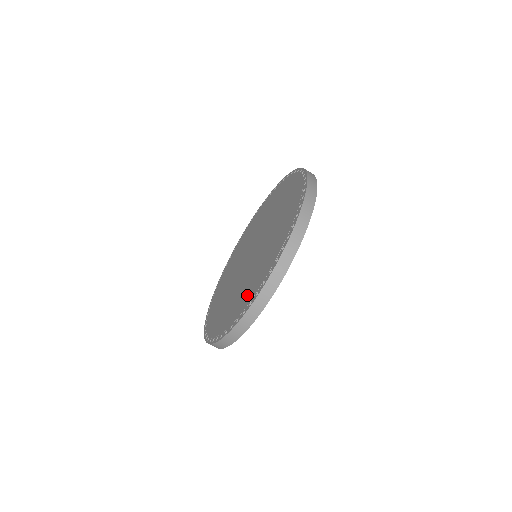
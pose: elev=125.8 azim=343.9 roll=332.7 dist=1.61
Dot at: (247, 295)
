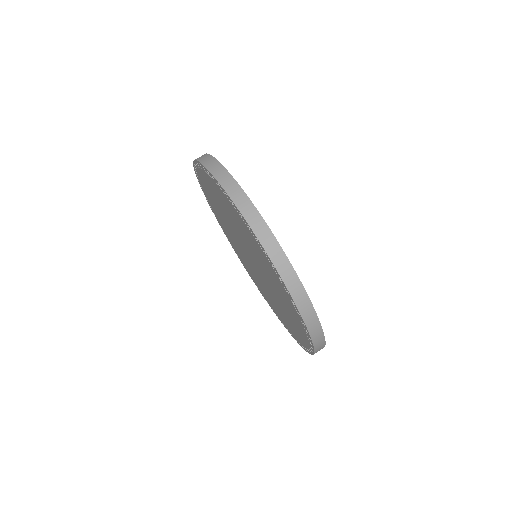
Dot at: (258, 251)
